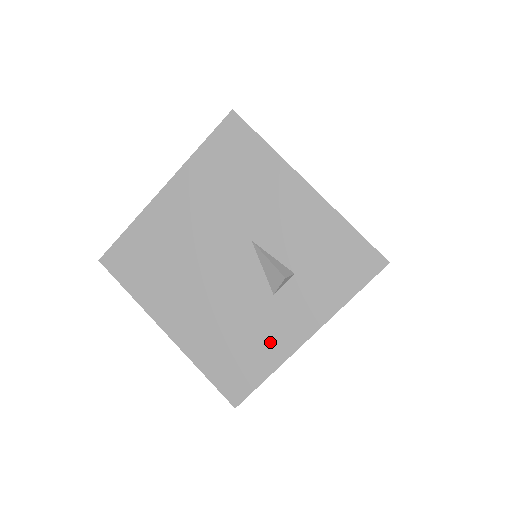
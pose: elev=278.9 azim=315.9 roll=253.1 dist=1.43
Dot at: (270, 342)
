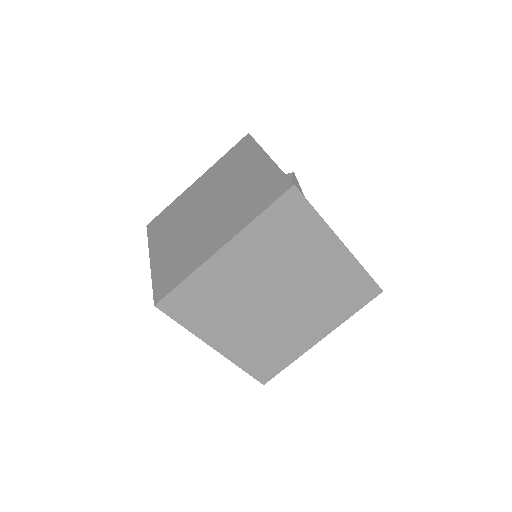
Dot at: occluded
